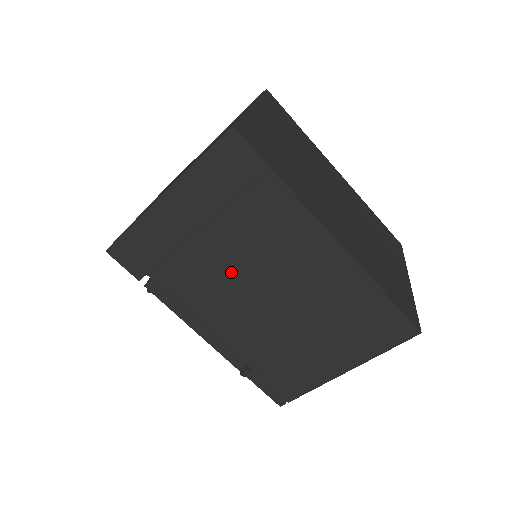
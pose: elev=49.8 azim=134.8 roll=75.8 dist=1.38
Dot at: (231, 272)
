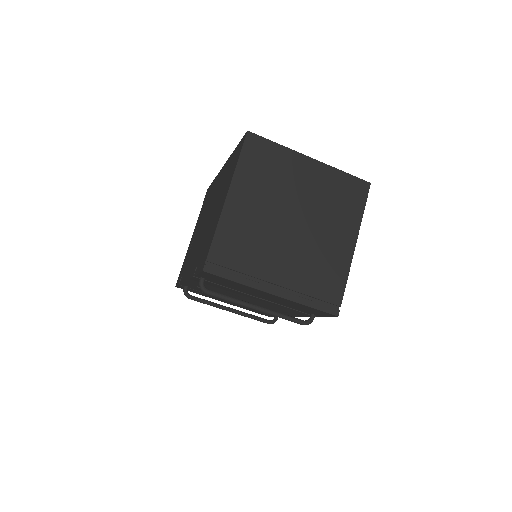
Dot at: (200, 230)
